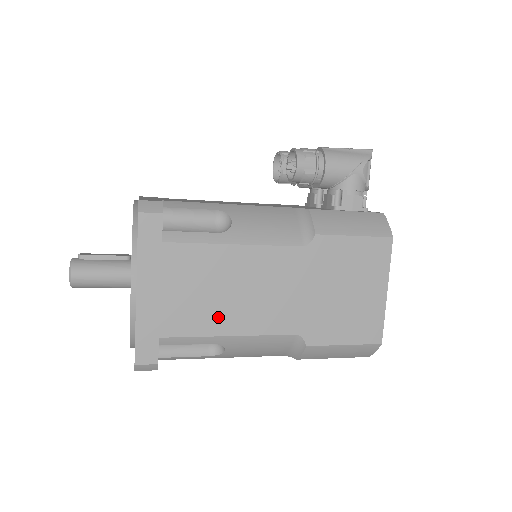
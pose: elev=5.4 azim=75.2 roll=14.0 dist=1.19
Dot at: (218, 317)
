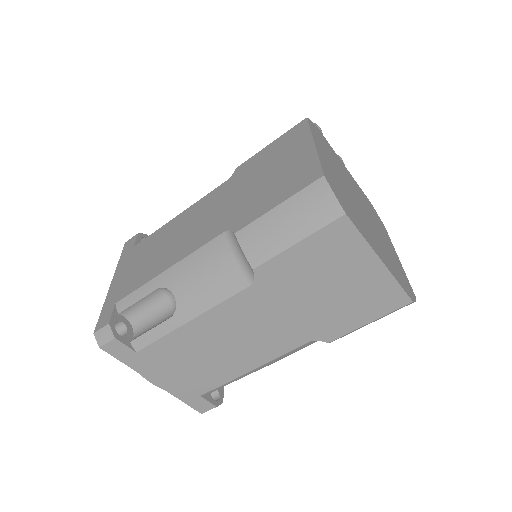
Dot at: (159, 263)
